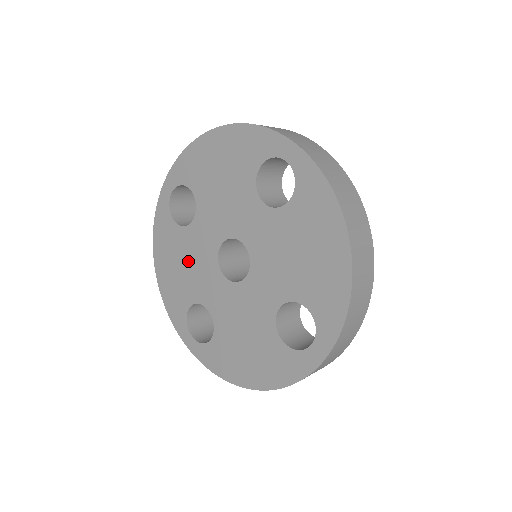
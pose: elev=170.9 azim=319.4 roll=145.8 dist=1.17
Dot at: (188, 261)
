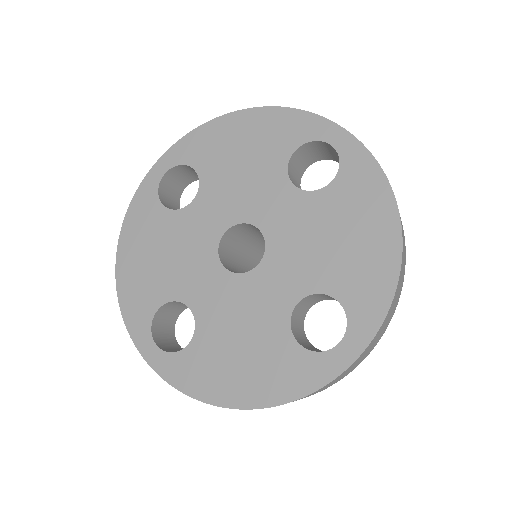
Dot at: (172, 250)
